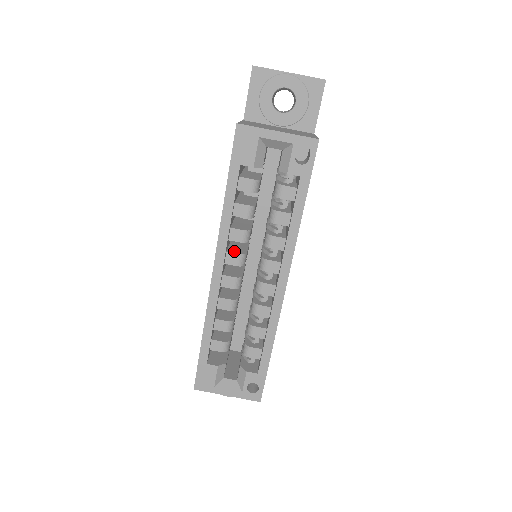
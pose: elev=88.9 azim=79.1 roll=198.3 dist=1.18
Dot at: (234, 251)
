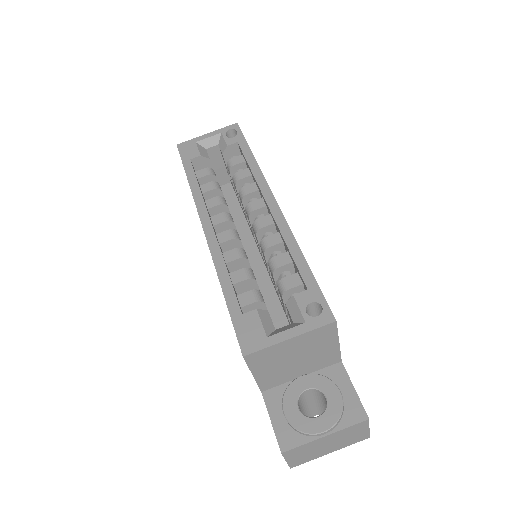
Dot at: (218, 218)
